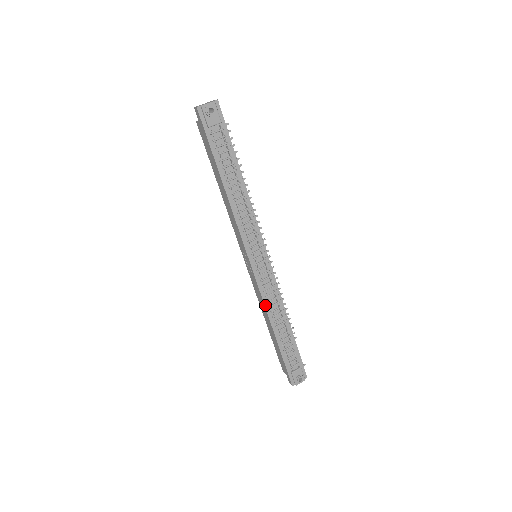
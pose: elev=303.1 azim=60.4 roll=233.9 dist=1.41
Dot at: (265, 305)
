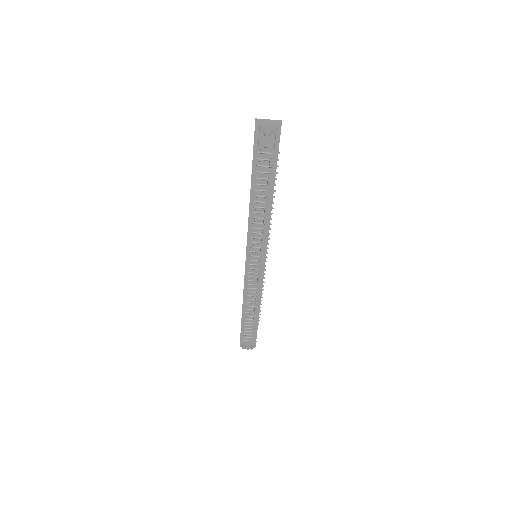
Dot at: (244, 292)
